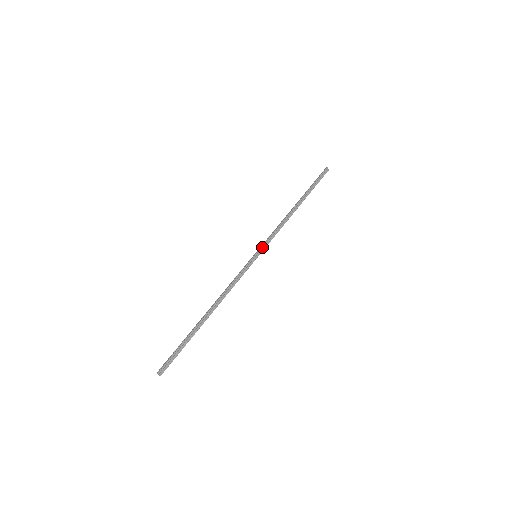
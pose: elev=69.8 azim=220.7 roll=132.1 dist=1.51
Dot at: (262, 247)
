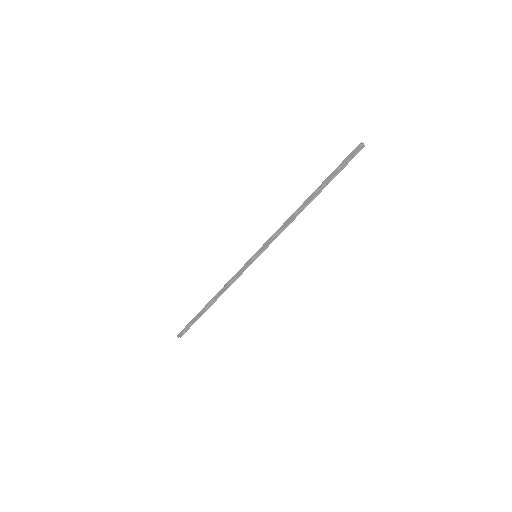
Dot at: (262, 249)
